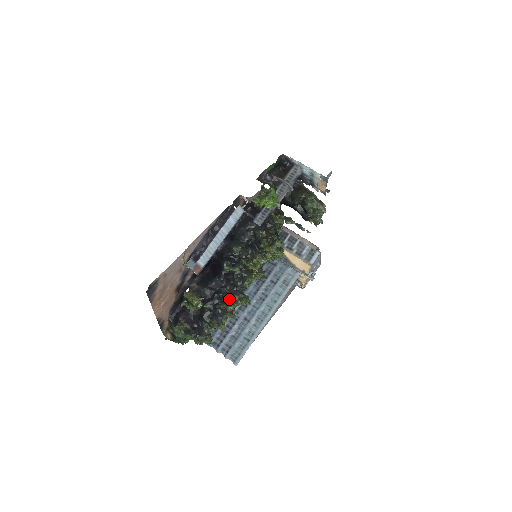
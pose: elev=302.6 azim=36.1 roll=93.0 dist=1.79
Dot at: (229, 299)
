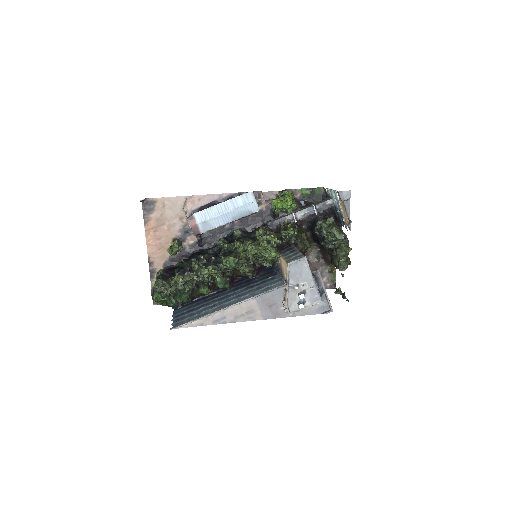
Dot at: (202, 261)
